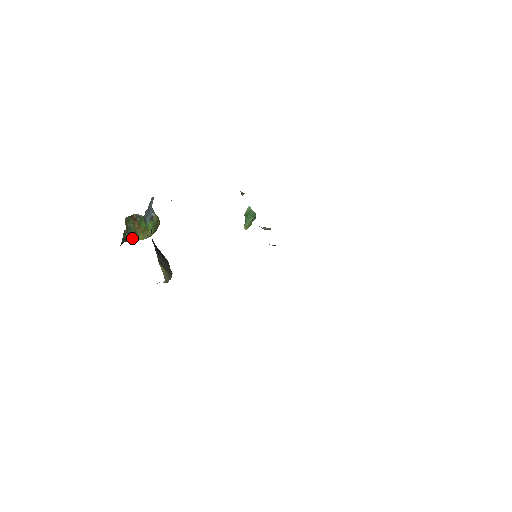
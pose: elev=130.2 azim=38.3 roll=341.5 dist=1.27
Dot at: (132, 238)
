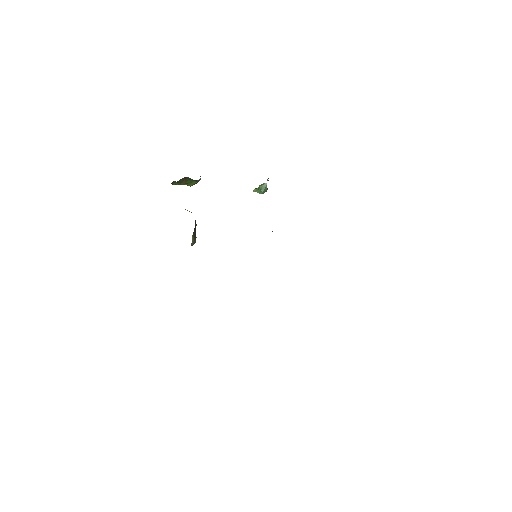
Dot at: (175, 184)
